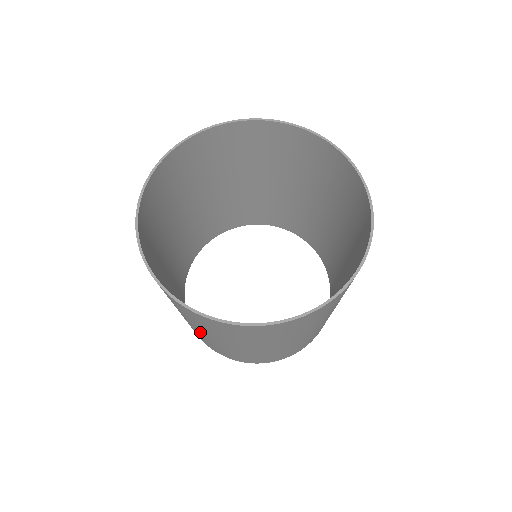
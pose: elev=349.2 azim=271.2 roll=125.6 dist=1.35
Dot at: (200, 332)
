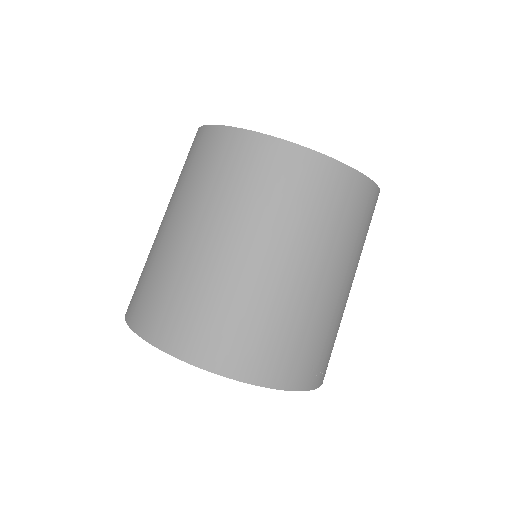
Dot at: occluded
